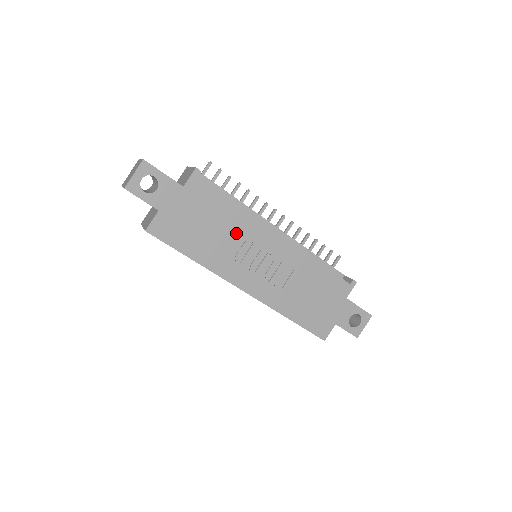
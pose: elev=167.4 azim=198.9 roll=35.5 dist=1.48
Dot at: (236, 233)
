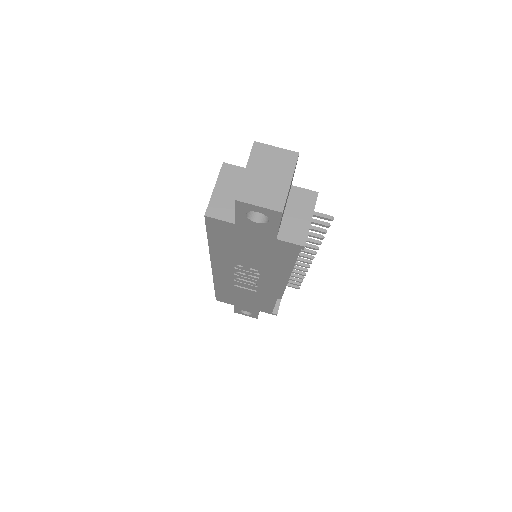
Dot at: (260, 267)
